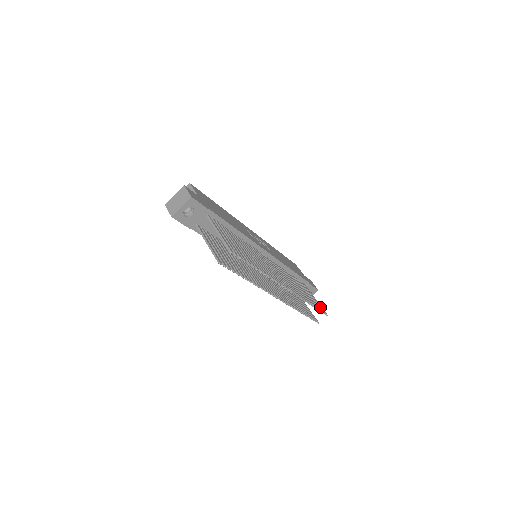
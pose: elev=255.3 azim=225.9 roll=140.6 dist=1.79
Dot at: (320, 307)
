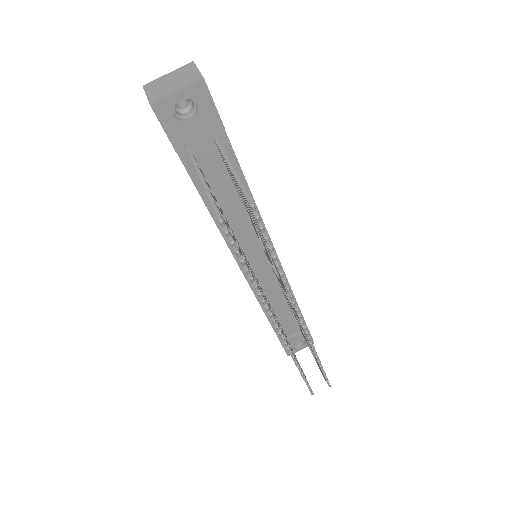
Dot at: occluded
